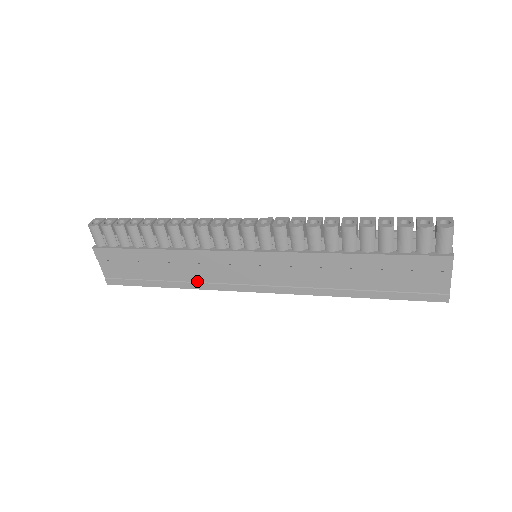
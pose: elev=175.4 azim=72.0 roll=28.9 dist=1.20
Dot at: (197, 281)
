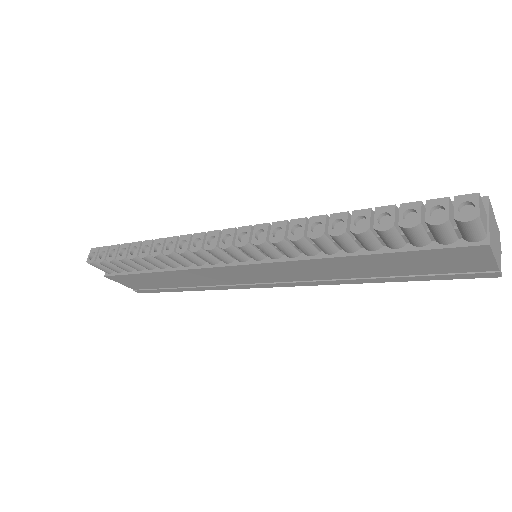
Dot at: (212, 285)
